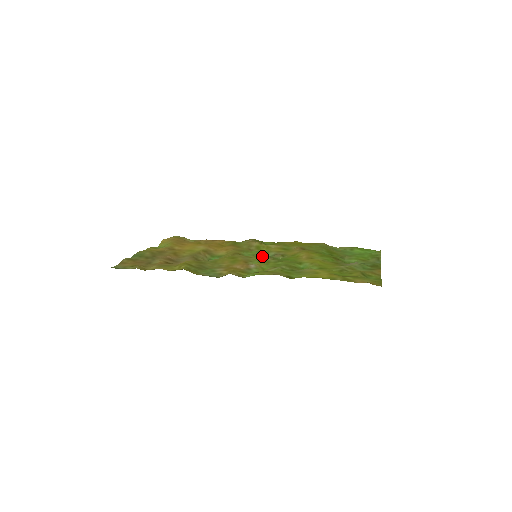
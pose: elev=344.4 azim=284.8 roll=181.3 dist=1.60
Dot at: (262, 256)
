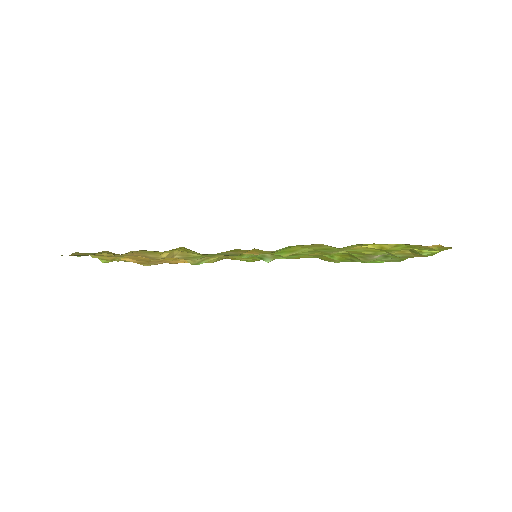
Dot at: occluded
